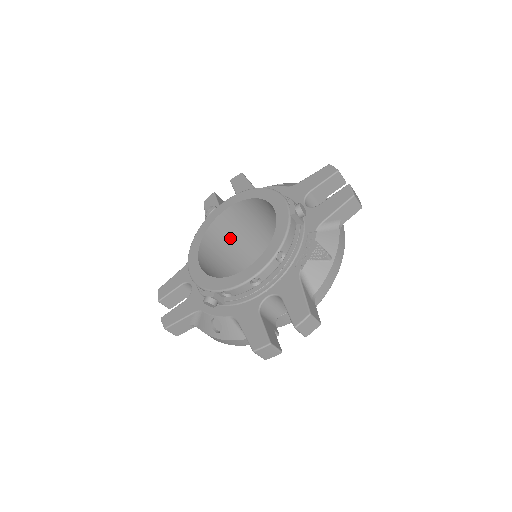
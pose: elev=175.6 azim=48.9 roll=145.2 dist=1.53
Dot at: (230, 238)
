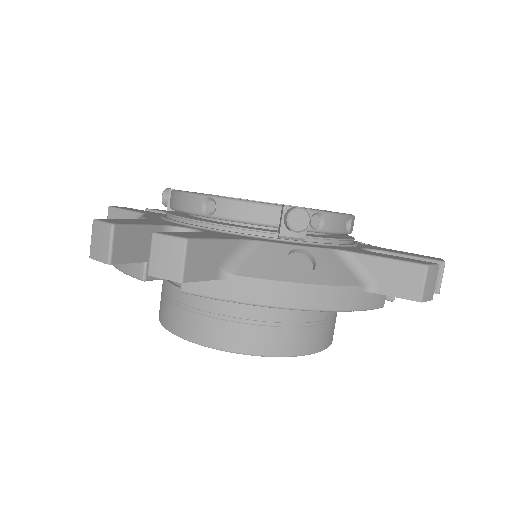
Dot at: occluded
